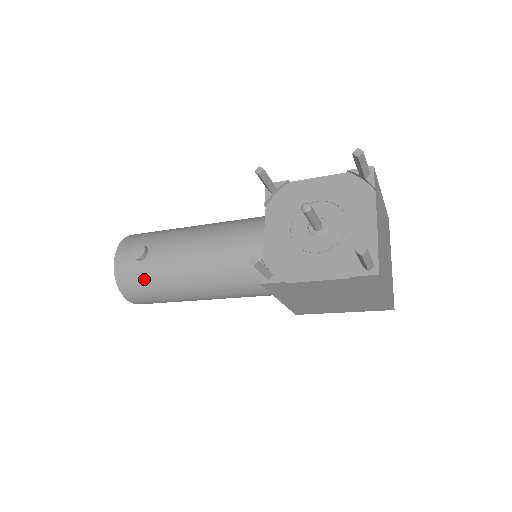
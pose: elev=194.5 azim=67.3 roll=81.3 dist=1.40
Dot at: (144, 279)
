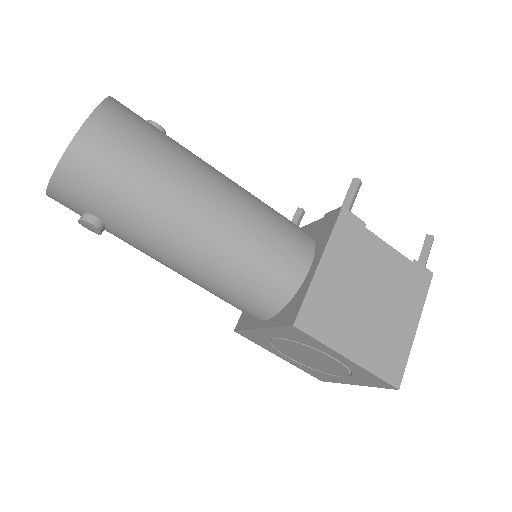
Dot at: (157, 129)
